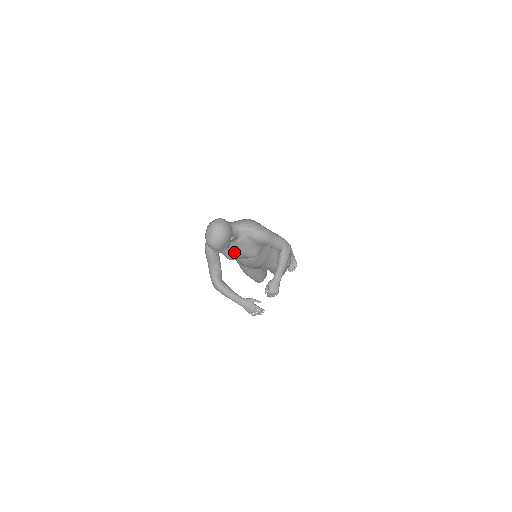
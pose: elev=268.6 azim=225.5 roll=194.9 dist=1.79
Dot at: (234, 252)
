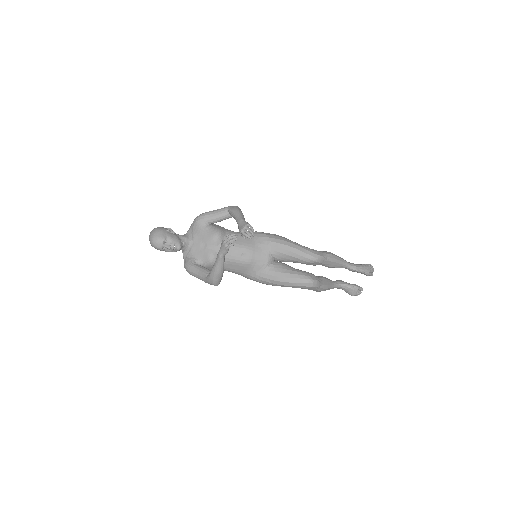
Dot at: (203, 250)
